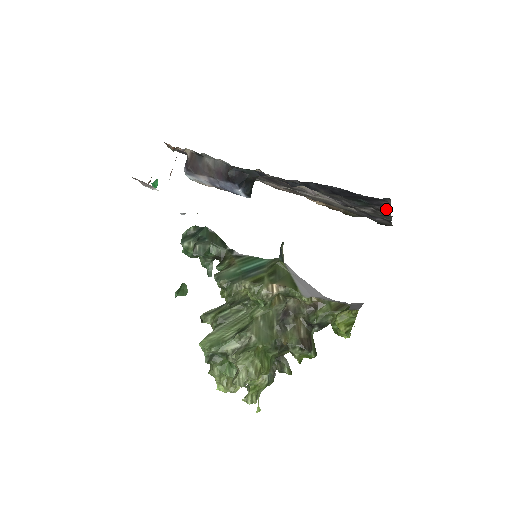
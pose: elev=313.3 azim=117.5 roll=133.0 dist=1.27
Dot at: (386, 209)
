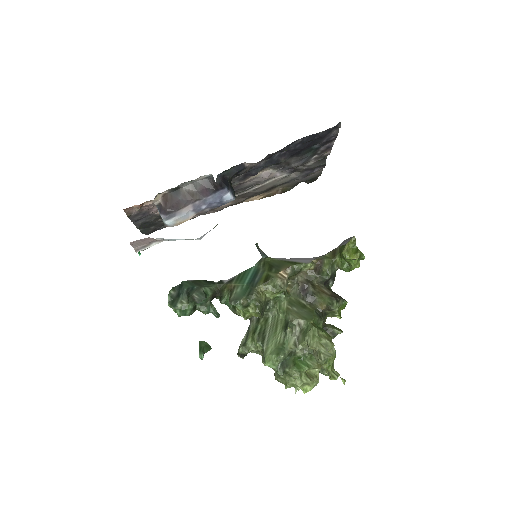
Dot at: (330, 145)
